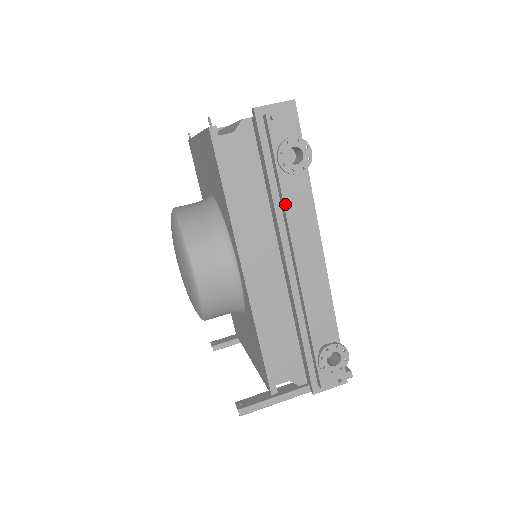
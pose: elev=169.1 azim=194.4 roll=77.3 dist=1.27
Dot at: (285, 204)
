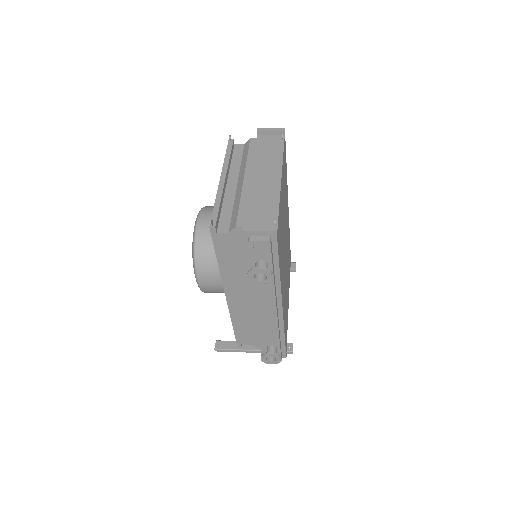
Dot at: (255, 285)
